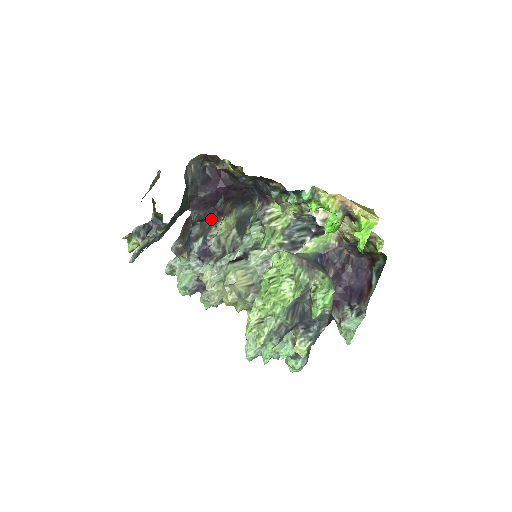
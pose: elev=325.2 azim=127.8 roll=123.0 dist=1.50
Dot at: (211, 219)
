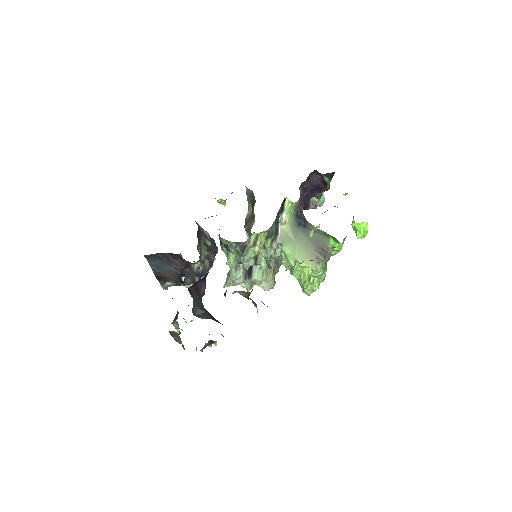
Dot at: (187, 267)
